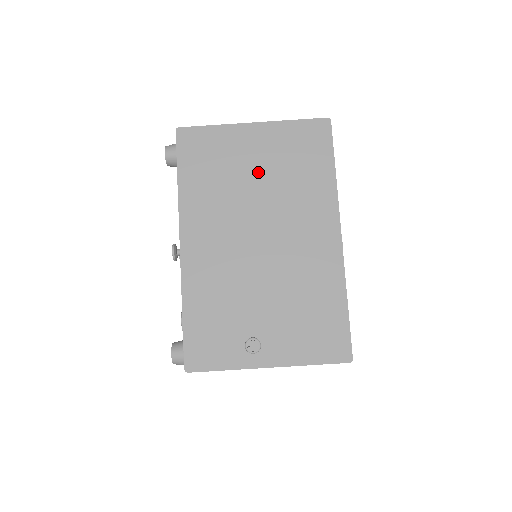
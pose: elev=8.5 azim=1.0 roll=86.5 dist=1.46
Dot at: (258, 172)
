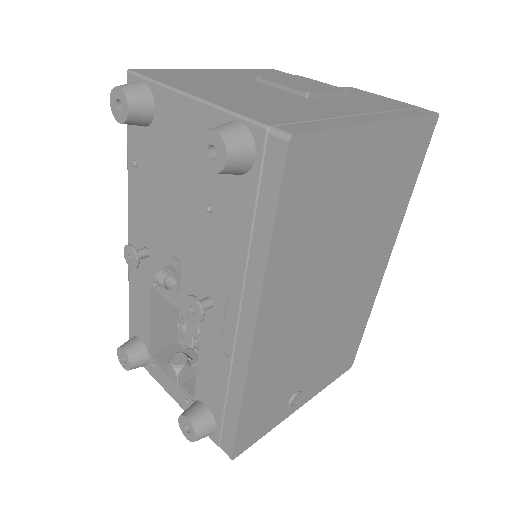
Dot at: (359, 205)
